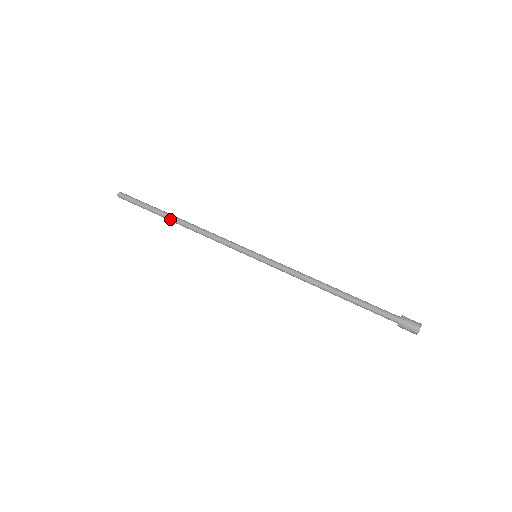
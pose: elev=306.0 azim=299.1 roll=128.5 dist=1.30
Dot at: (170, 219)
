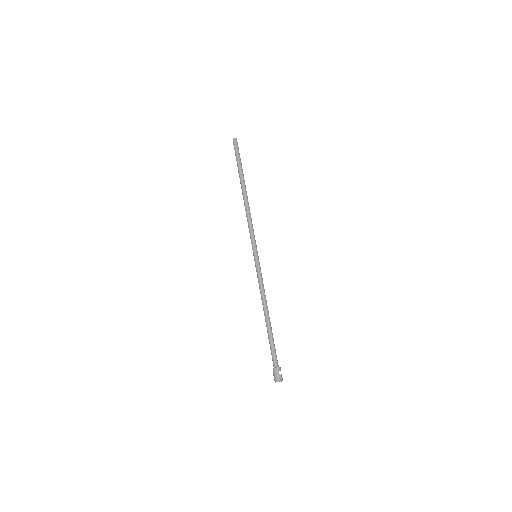
Dot at: (241, 185)
